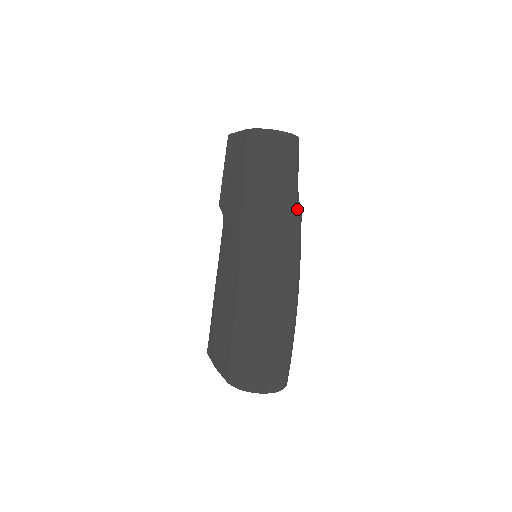
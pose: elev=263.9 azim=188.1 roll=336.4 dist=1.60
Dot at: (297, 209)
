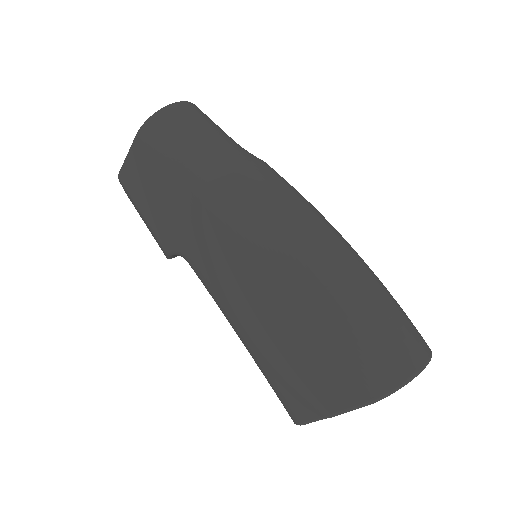
Dot at: (260, 159)
